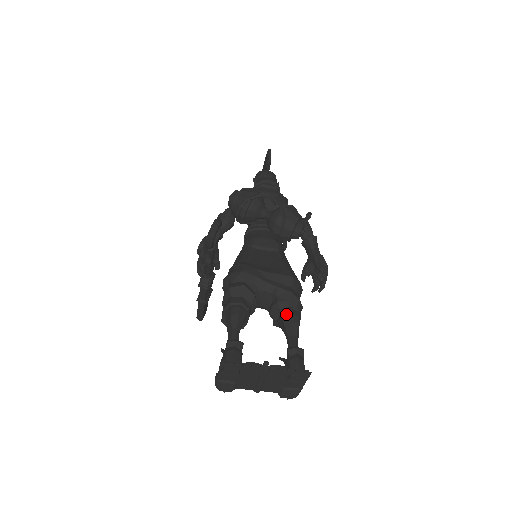
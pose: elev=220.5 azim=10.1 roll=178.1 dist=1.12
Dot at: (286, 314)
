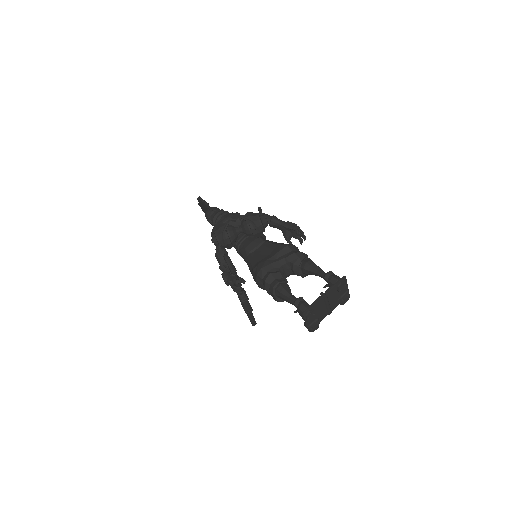
Dot at: (304, 265)
